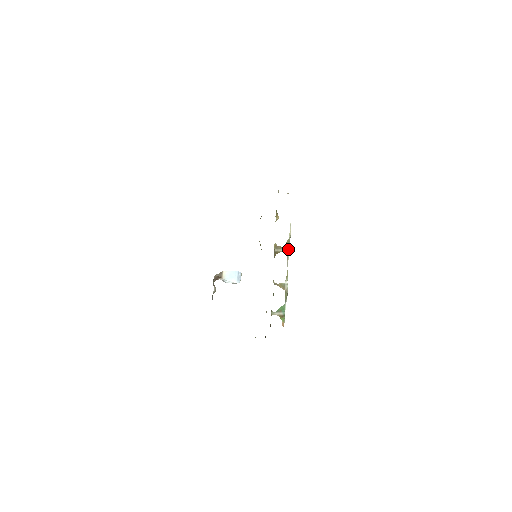
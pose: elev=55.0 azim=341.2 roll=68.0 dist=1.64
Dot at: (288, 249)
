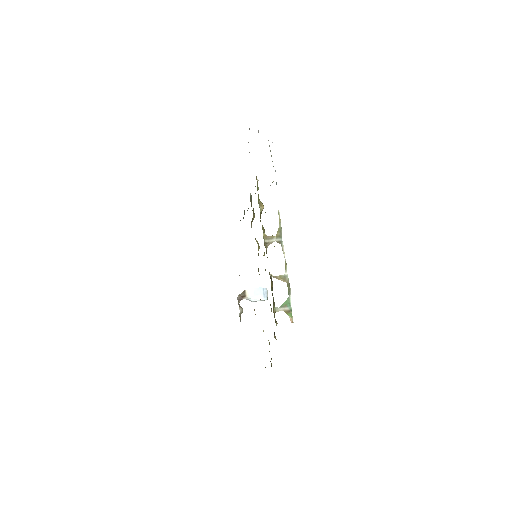
Dot at: (281, 238)
